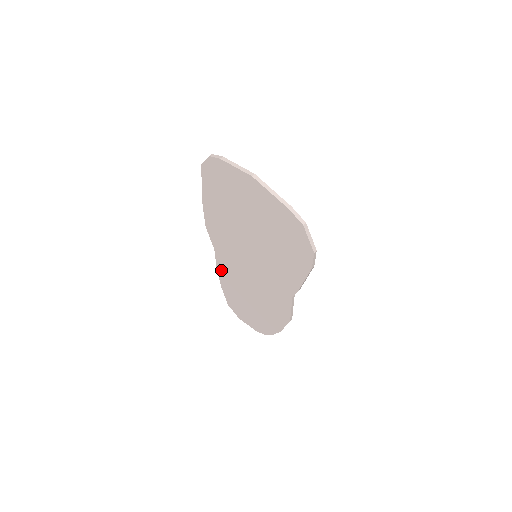
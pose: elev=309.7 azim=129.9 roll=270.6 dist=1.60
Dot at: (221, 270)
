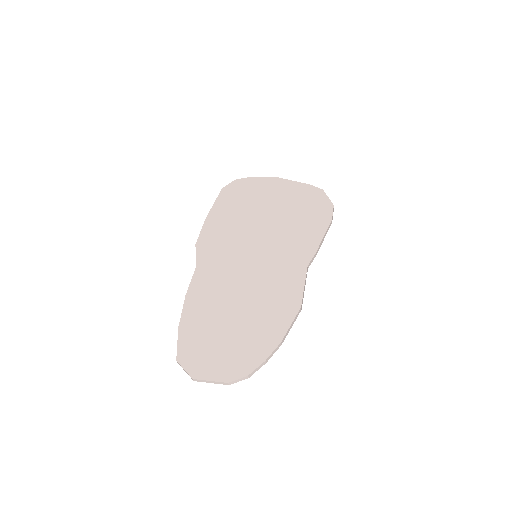
Dot at: (194, 293)
